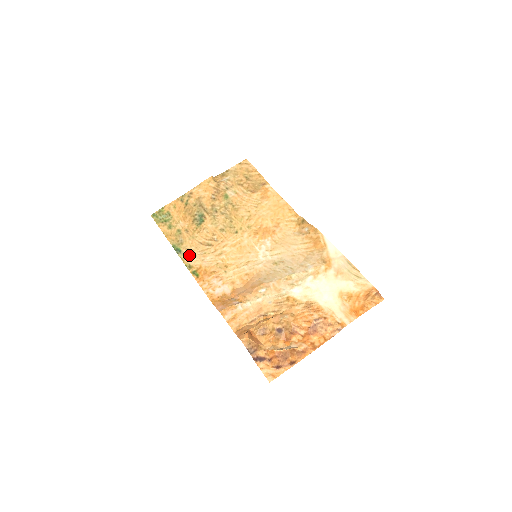
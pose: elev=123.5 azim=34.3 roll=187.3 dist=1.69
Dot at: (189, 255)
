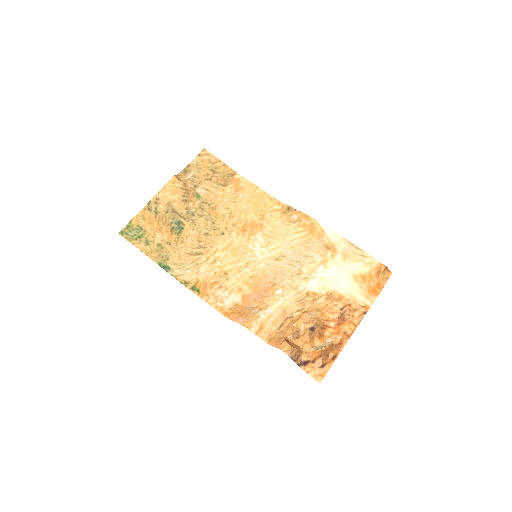
Dot at: (180, 270)
